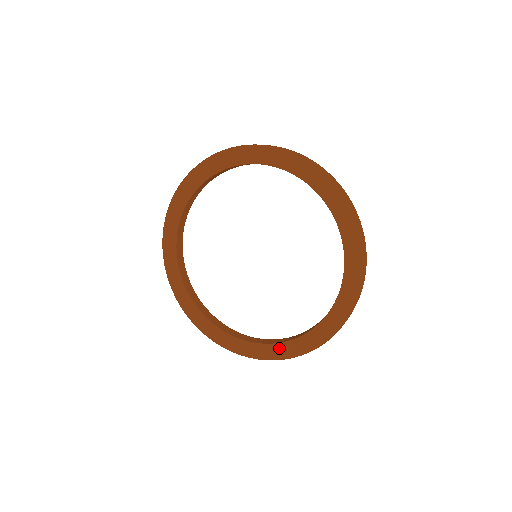
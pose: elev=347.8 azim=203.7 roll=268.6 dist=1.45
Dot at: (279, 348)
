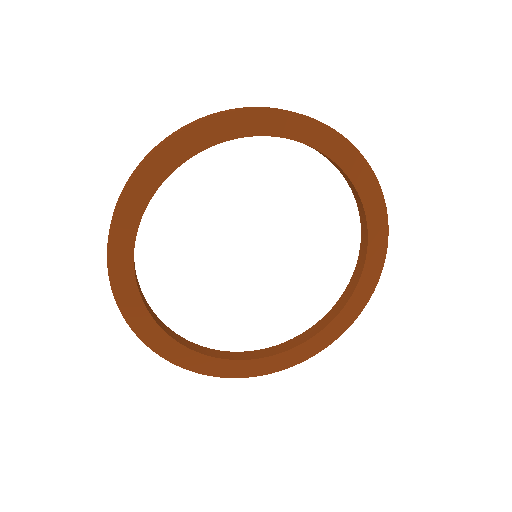
Dot at: (180, 350)
